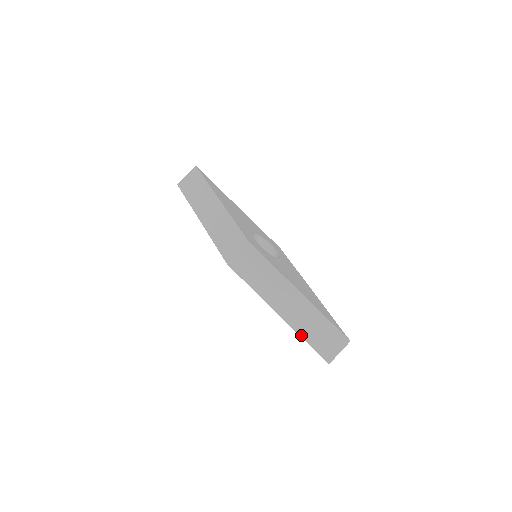
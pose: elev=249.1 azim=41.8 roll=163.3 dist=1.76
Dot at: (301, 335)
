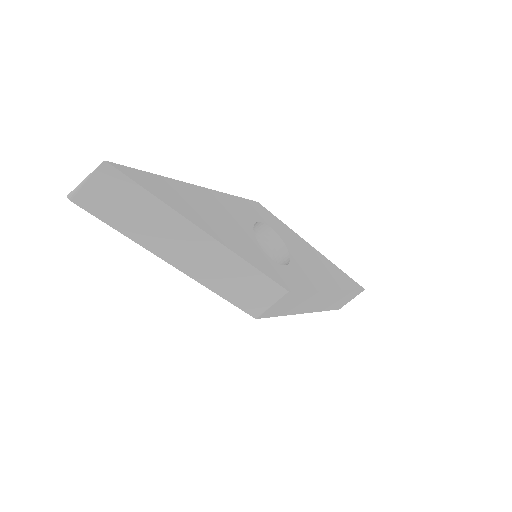
Dot at: occluded
